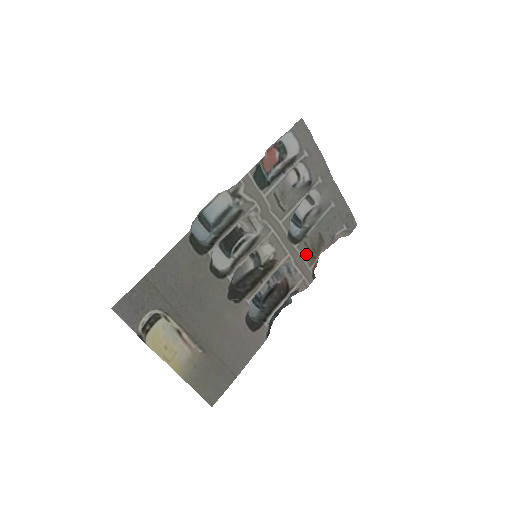
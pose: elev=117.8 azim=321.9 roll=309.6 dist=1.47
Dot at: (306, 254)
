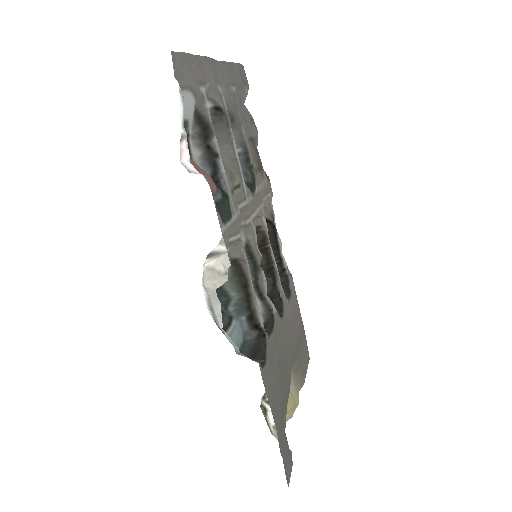
Dot at: (260, 177)
